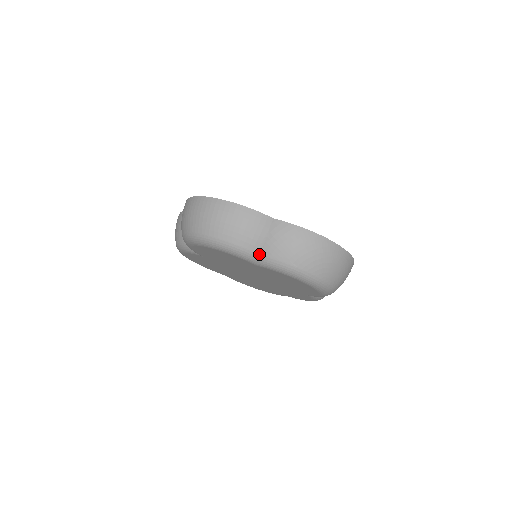
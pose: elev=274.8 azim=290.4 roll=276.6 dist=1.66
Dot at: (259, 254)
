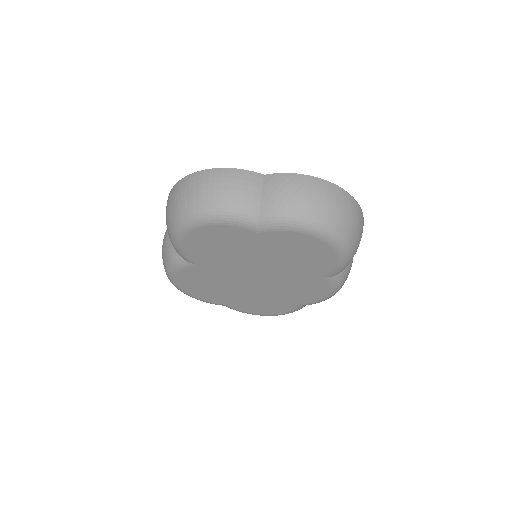
Dot at: (258, 214)
